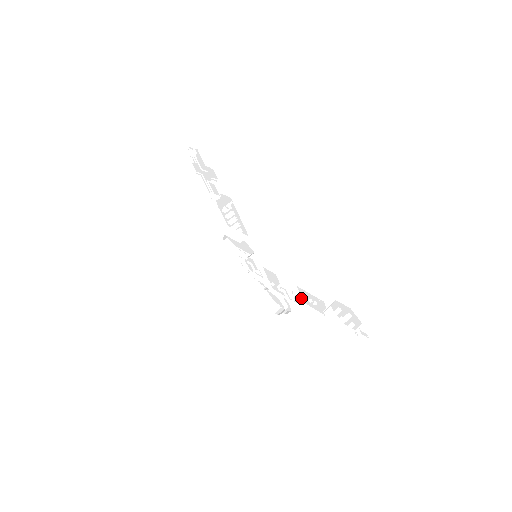
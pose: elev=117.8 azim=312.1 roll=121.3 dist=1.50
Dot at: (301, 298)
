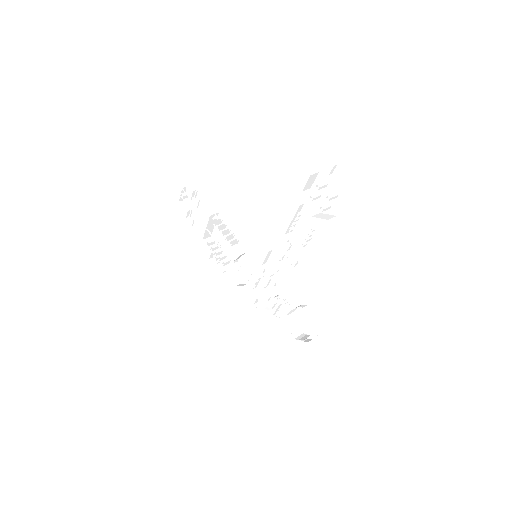
Dot at: (299, 247)
